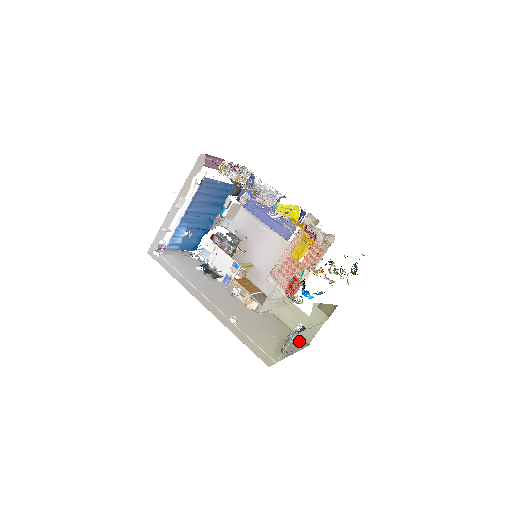
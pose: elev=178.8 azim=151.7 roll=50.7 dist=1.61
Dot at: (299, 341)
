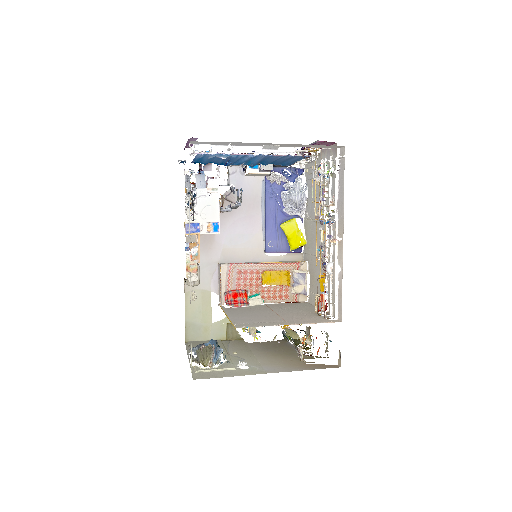
Dot at: occluded
